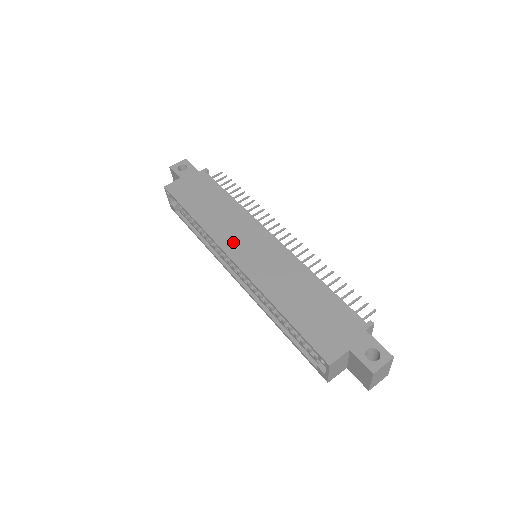
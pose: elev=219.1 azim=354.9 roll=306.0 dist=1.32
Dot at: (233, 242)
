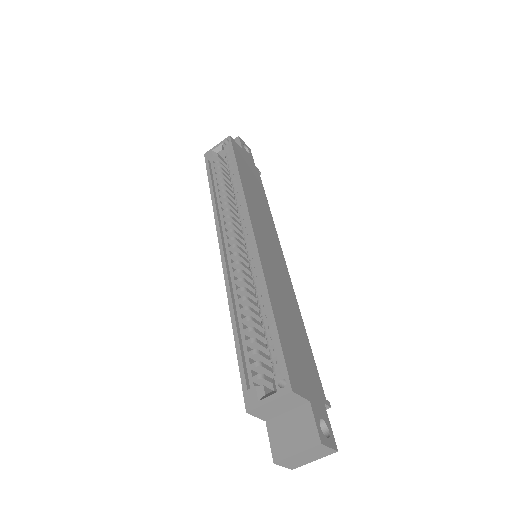
Dot at: (259, 223)
